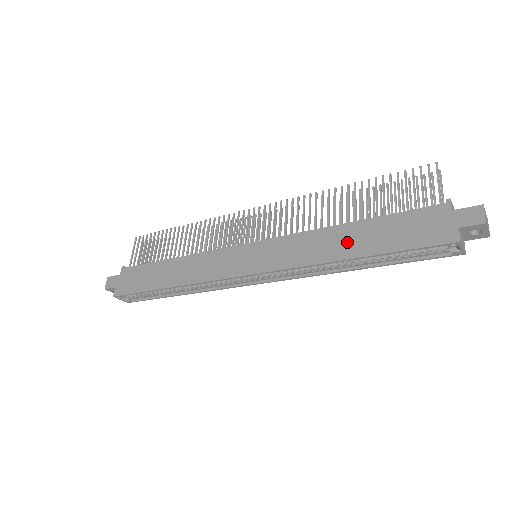
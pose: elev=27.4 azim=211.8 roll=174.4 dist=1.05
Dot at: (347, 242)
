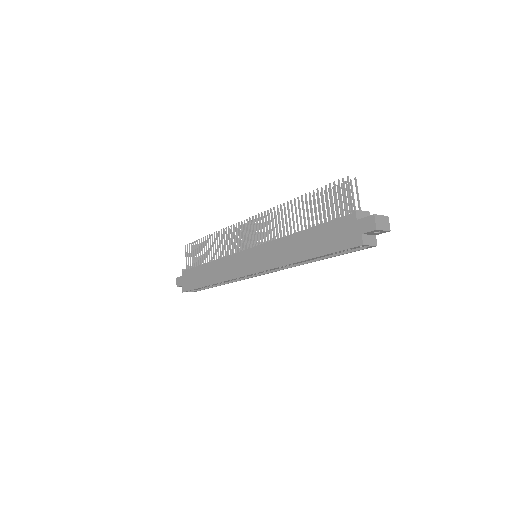
Dot at: (301, 247)
